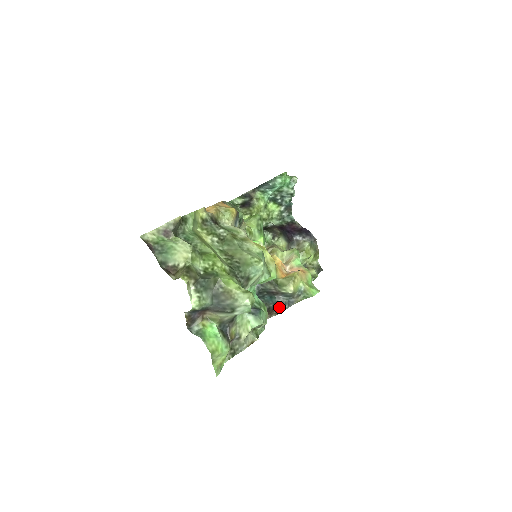
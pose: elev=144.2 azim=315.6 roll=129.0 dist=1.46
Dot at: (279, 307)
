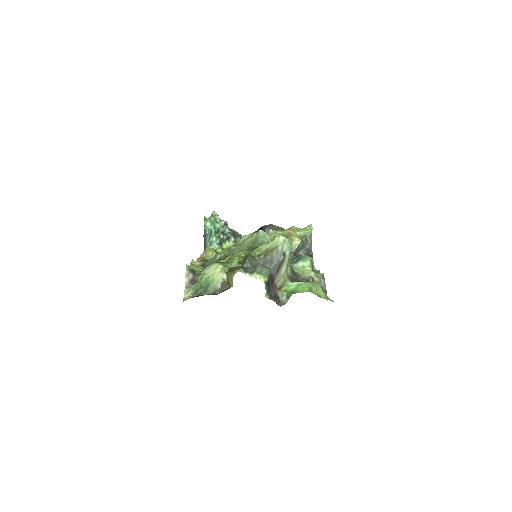
Dot at: occluded
